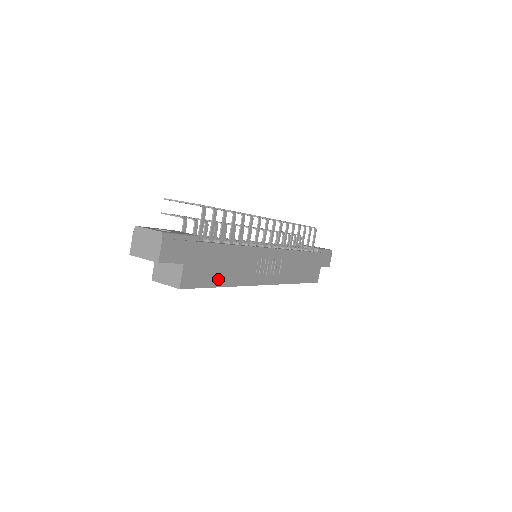
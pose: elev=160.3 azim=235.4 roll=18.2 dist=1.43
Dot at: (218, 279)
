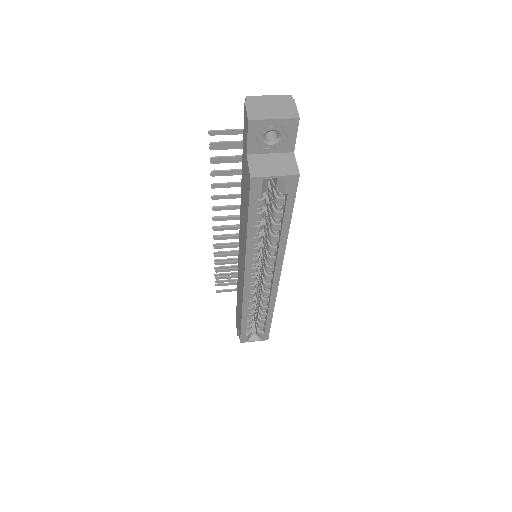
Dot at: occluded
